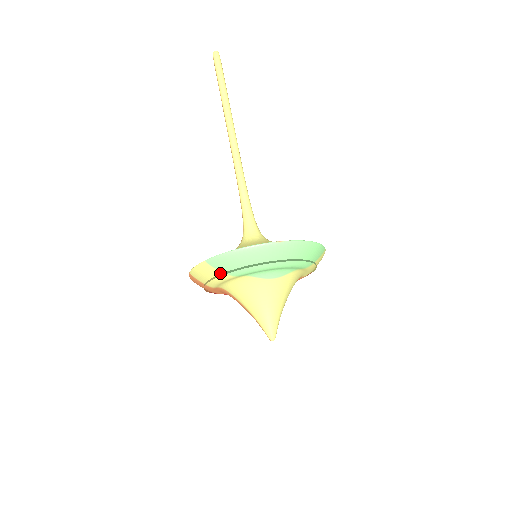
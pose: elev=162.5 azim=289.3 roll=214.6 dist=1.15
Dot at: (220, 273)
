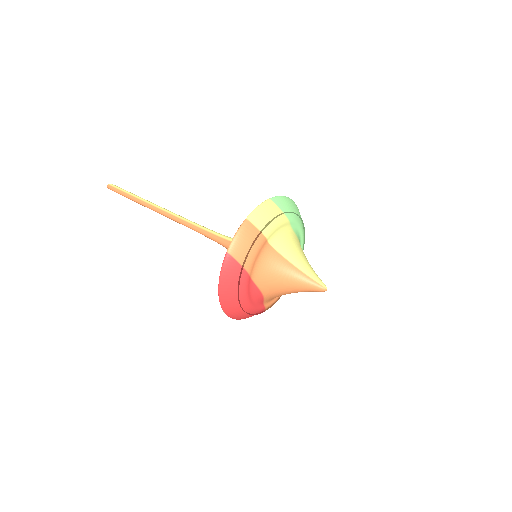
Dot at: (281, 212)
